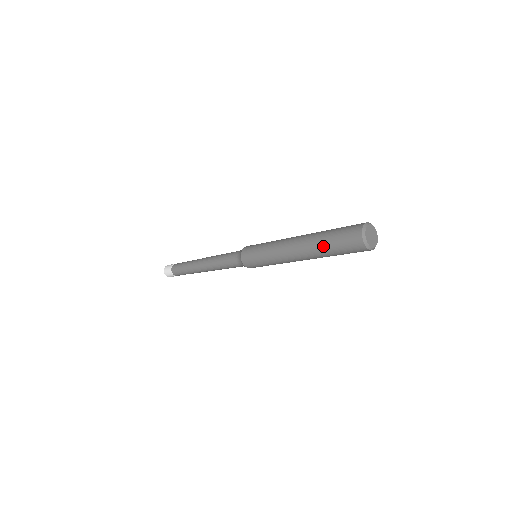
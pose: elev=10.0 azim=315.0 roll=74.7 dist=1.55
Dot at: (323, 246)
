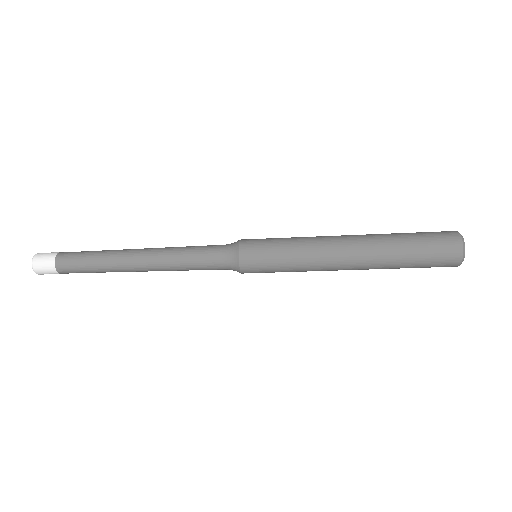
Dot at: (399, 256)
